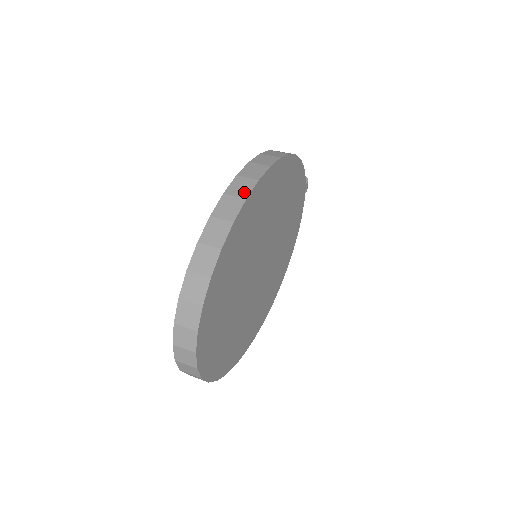
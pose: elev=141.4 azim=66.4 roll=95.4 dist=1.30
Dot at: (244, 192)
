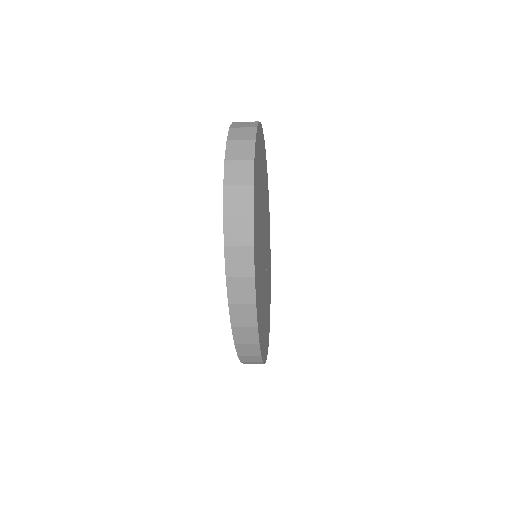
Dot at: occluded
